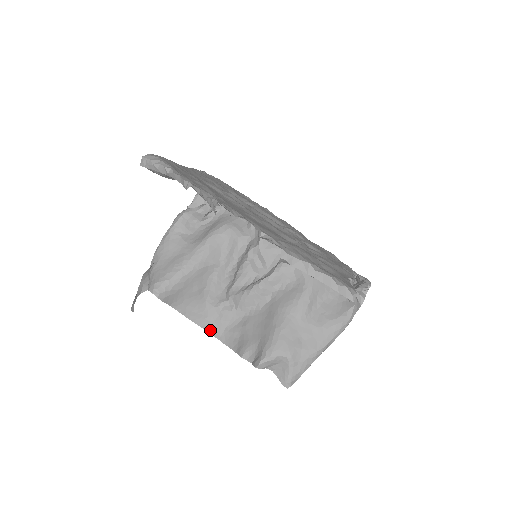
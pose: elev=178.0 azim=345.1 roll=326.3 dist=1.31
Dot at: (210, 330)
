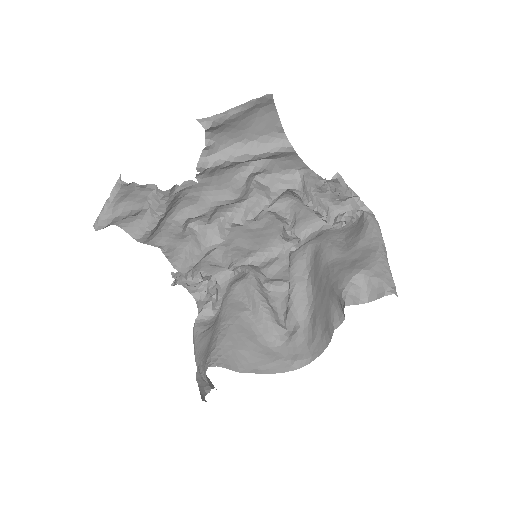
Dot at: (298, 365)
